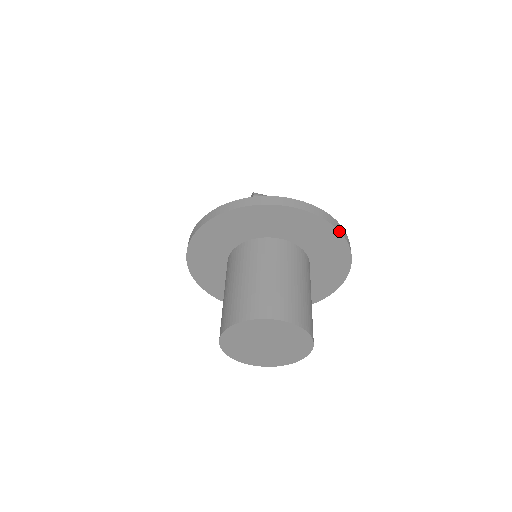
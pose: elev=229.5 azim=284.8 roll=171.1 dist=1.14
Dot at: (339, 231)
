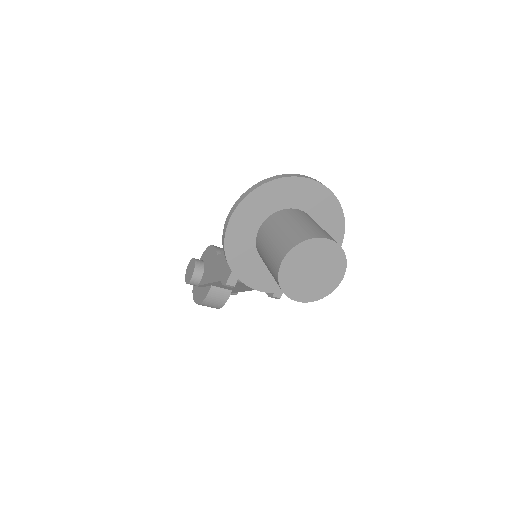
Dot at: (340, 204)
